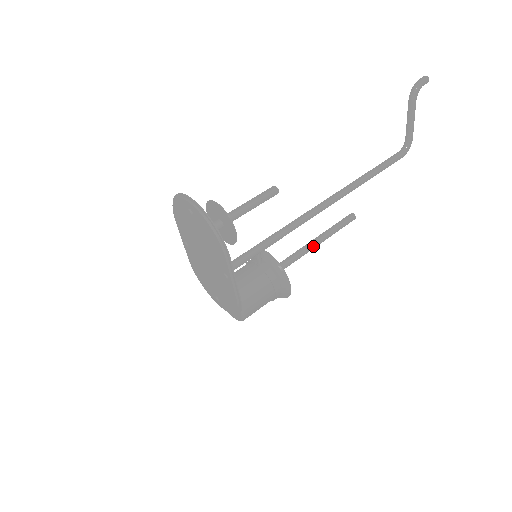
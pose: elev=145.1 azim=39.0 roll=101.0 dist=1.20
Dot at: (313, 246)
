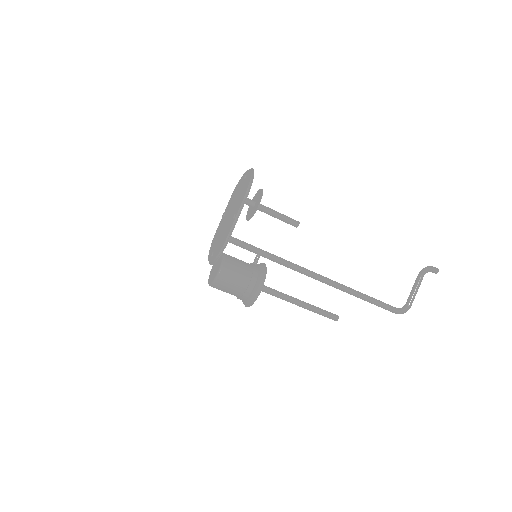
Dot at: (295, 300)
